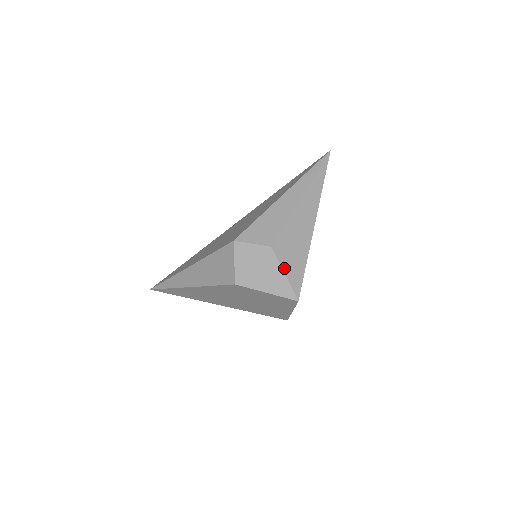
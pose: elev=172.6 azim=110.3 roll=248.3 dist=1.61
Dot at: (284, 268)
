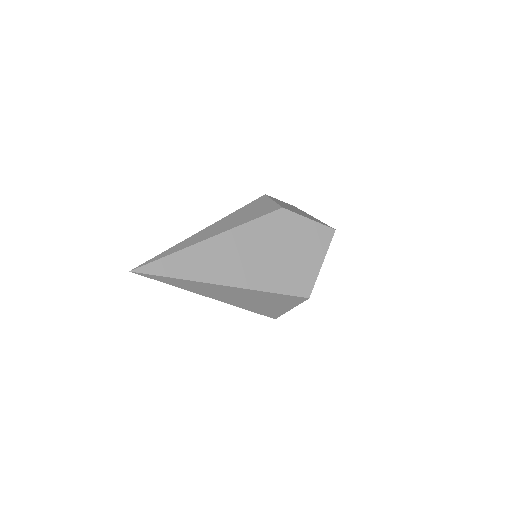
Dot at: occluded
